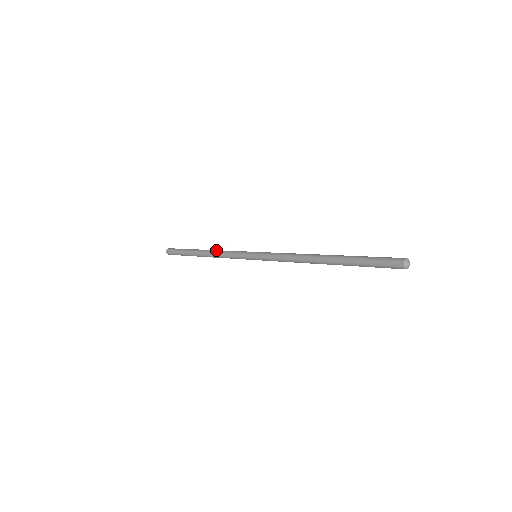
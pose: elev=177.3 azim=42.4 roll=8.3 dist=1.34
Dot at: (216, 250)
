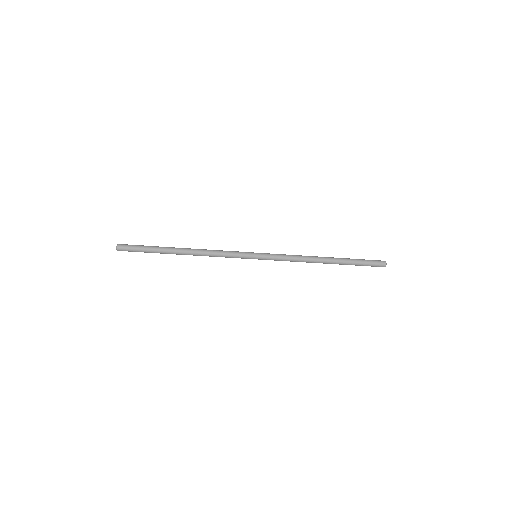
Dot at: (204, 250)
